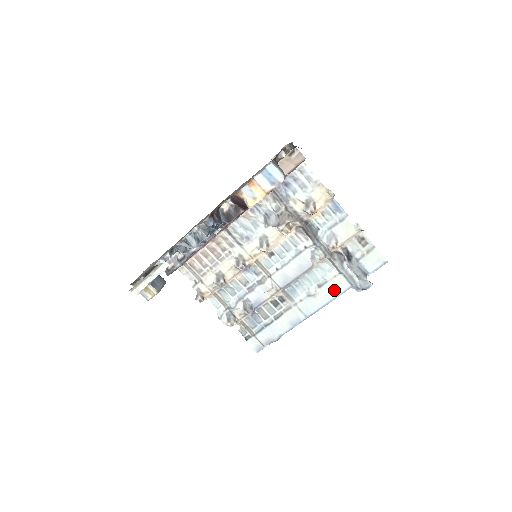
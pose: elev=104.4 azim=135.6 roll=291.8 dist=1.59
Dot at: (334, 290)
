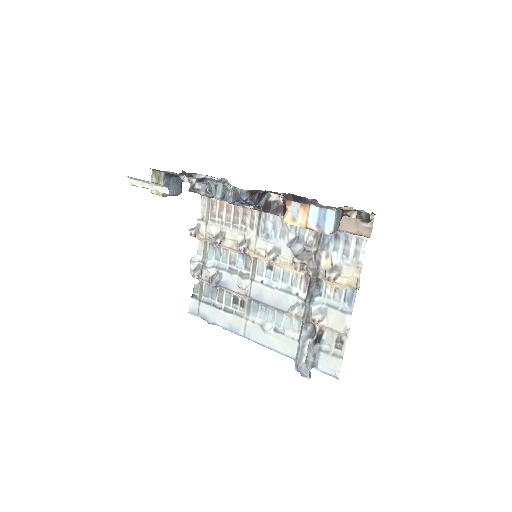
Dot at: (281, 345)
